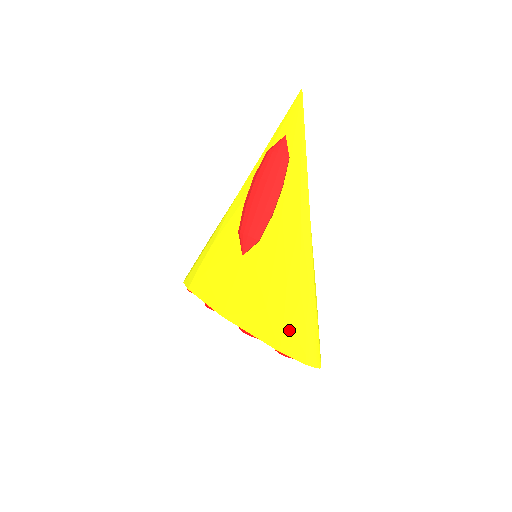
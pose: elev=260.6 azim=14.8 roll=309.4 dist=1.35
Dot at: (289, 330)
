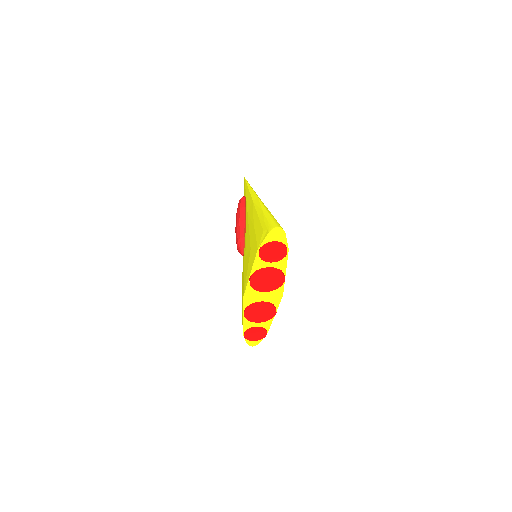
Dot at: (258, 236)
